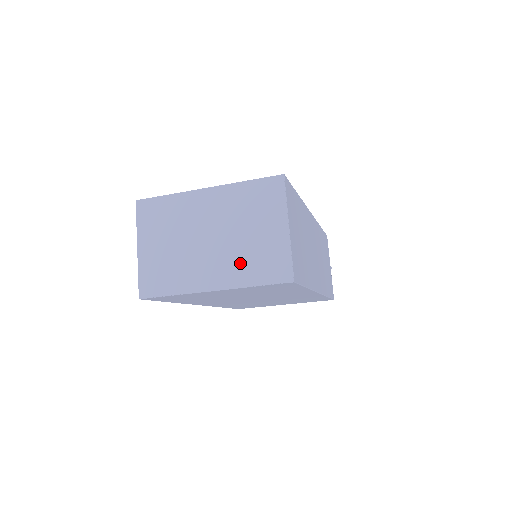
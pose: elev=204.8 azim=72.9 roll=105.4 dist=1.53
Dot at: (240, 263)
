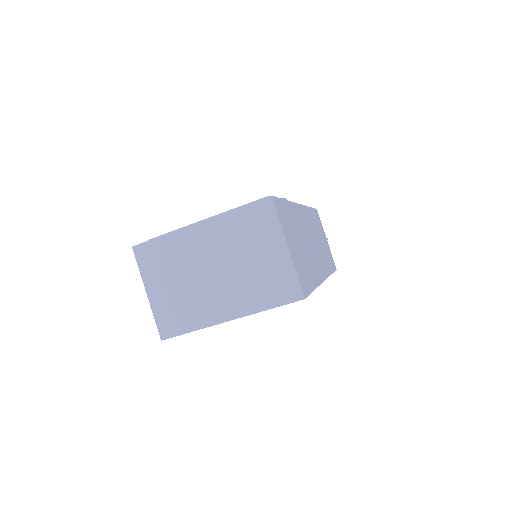
Dot at: (249, 290)
